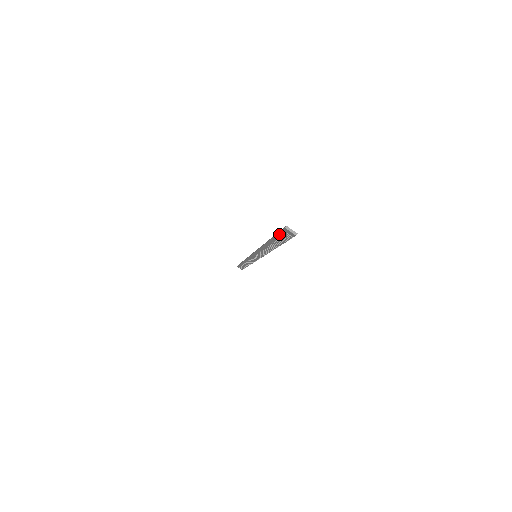
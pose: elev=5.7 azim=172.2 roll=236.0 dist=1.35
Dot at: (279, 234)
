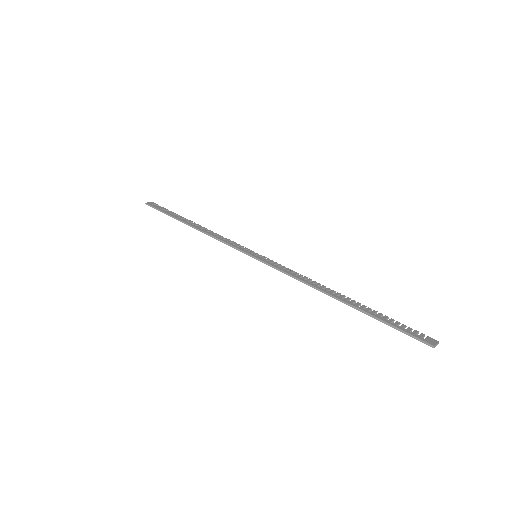
Dot at: (401, 331)
